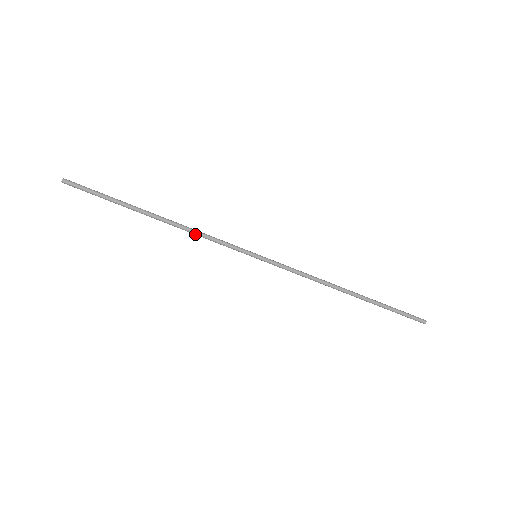
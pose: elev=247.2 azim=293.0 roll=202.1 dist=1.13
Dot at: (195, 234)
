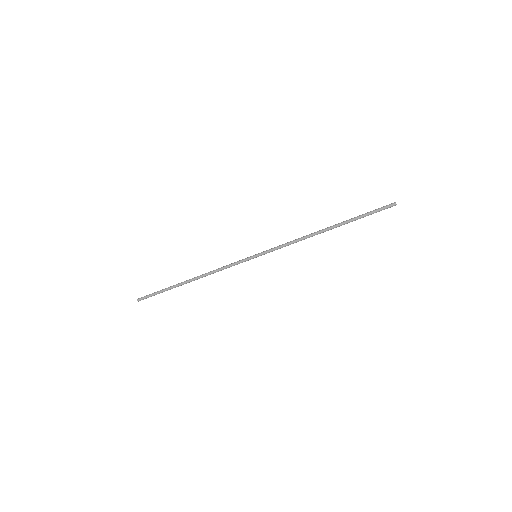
Dot at: occluded
